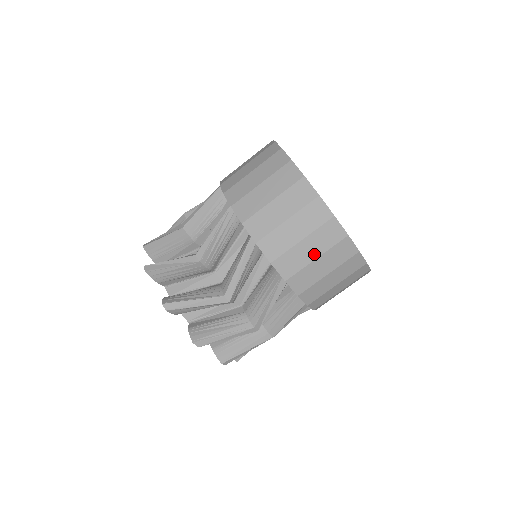
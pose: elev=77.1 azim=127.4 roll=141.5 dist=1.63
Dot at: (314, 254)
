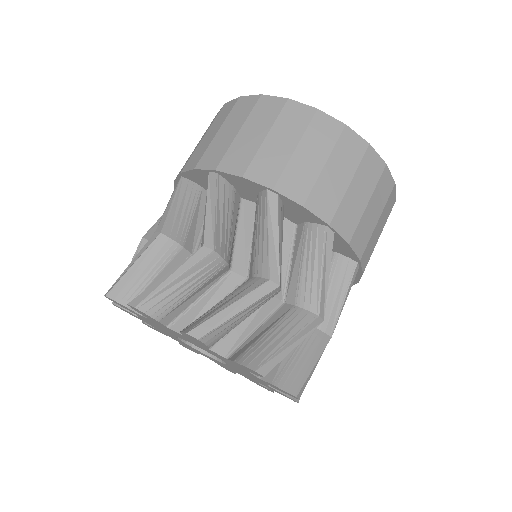
Dot at: (290, 145)
